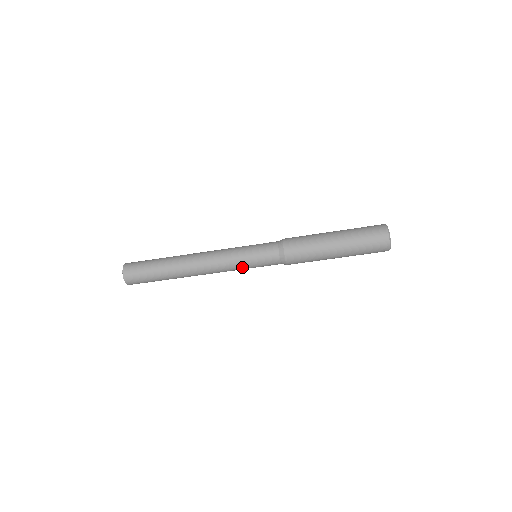
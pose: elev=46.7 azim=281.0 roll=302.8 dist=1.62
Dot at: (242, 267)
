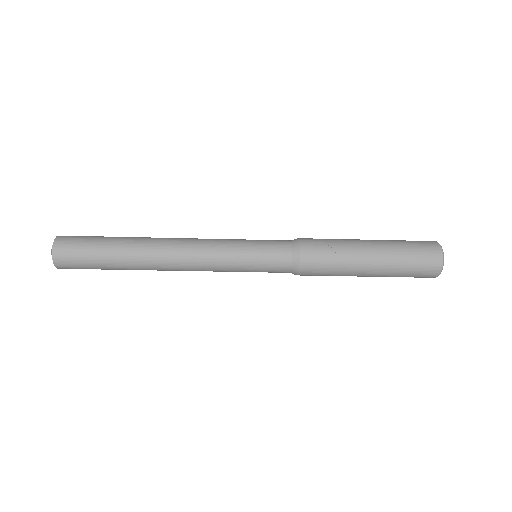
Dot at: occluded
